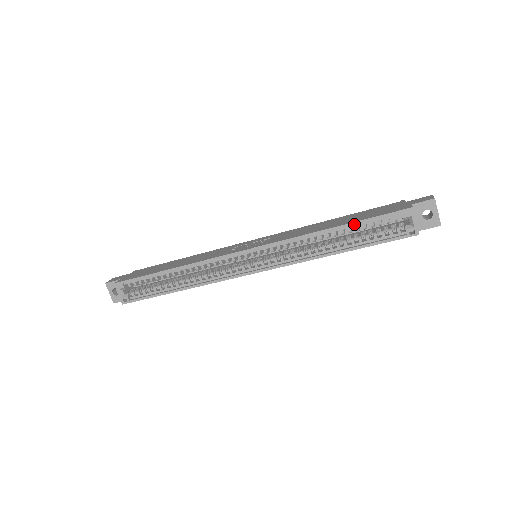
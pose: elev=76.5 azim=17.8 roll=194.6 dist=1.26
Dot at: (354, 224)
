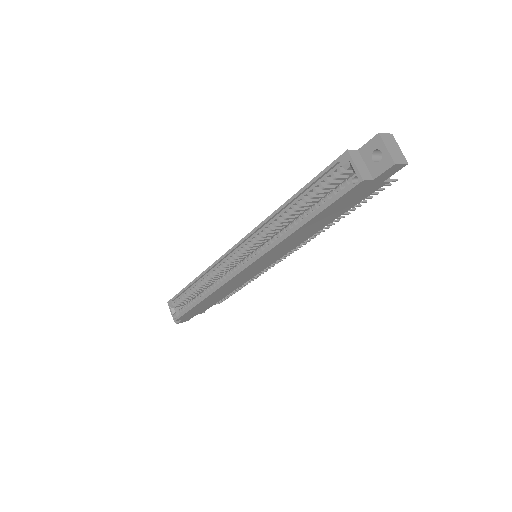
Dot at: (303, 190)
